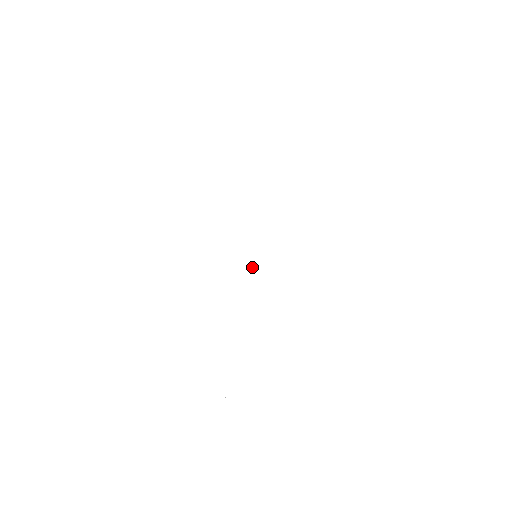
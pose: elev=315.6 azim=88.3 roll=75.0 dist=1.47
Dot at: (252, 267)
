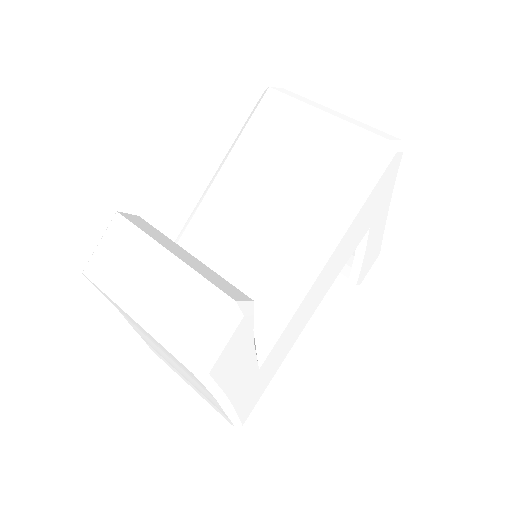
Dot at: (129, 316)
